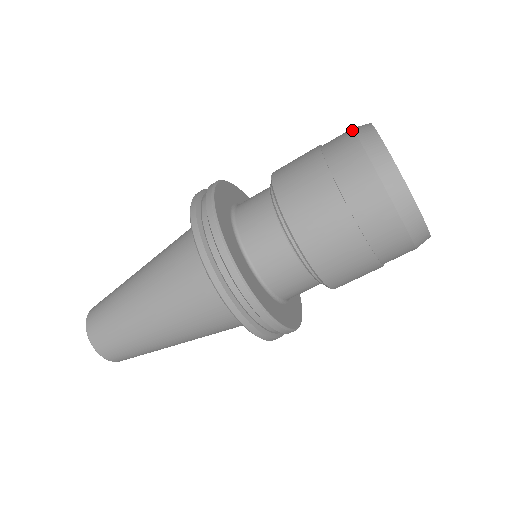
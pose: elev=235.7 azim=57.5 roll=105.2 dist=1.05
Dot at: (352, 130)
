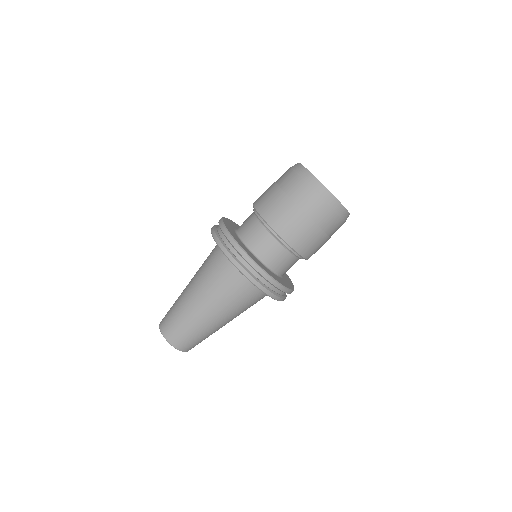
Dot at: (296, 174)
